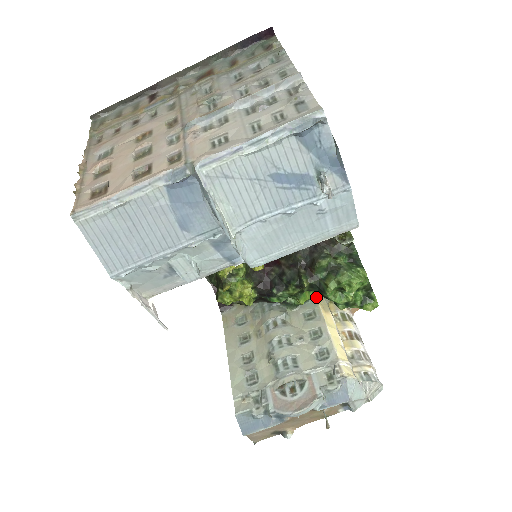
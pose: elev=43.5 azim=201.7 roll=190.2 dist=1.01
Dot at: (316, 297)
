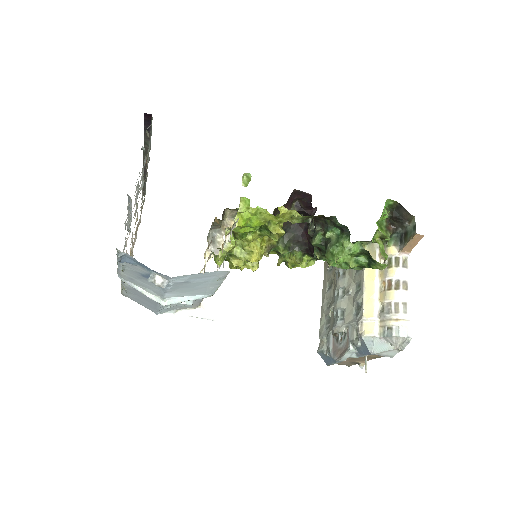
Dot at: (363, 247)
